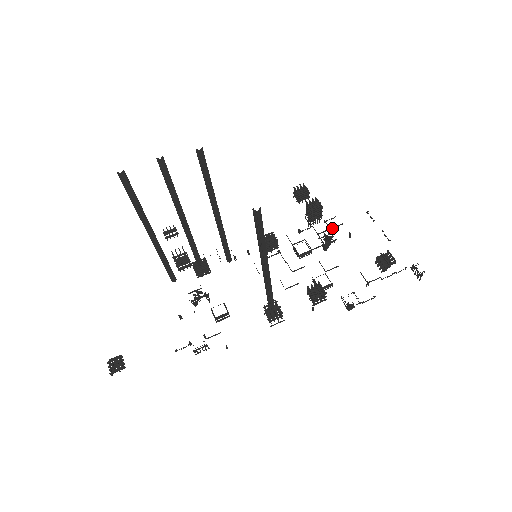
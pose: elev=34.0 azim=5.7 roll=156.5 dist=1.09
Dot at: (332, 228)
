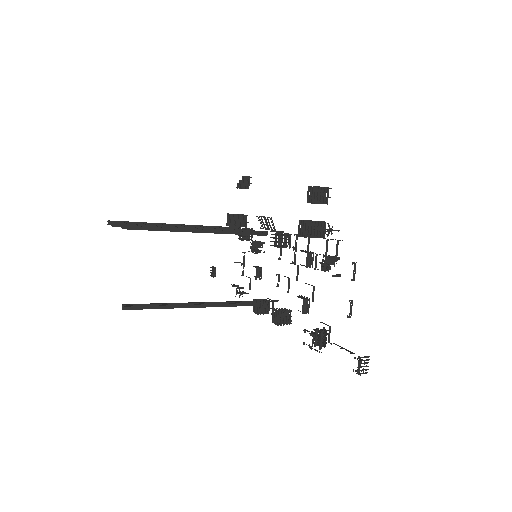
Dot at: (328, 255)
